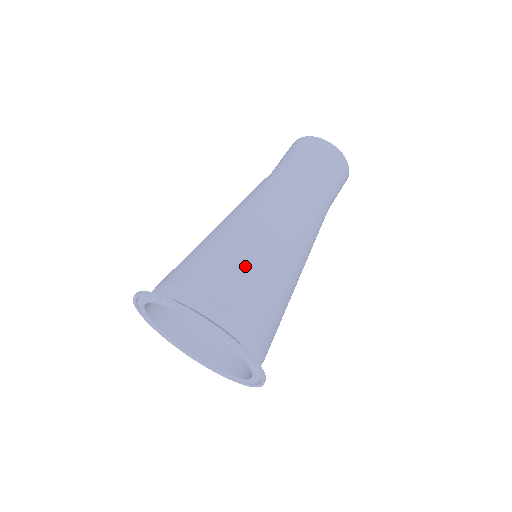
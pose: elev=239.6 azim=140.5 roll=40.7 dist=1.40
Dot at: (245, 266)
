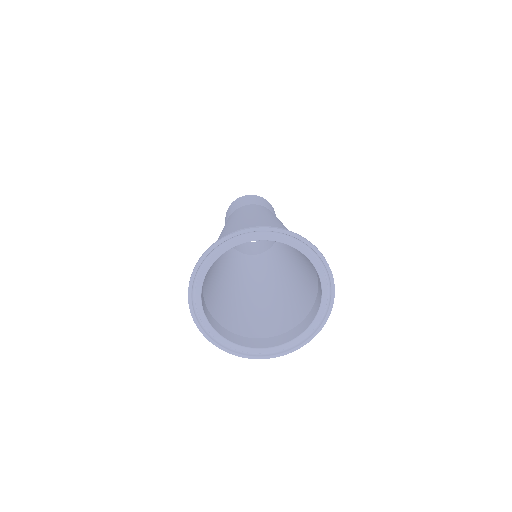
Dot at: occluded
